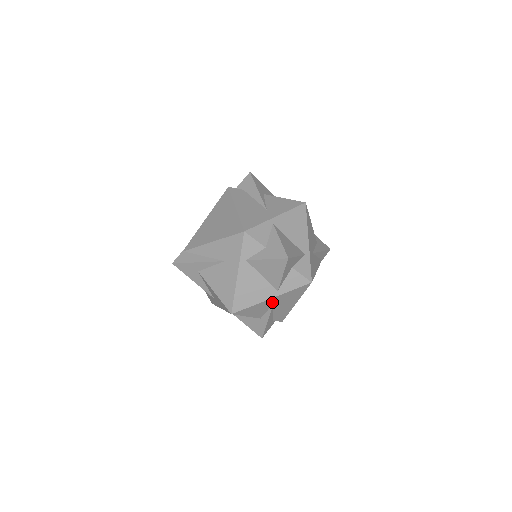
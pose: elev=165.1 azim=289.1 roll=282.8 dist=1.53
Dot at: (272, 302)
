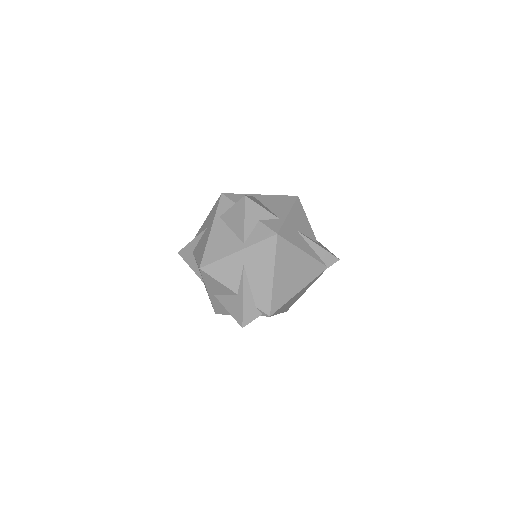
Dot at: (241, 261)
